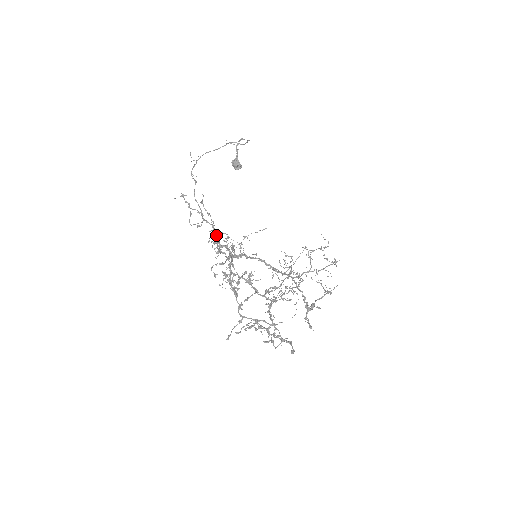
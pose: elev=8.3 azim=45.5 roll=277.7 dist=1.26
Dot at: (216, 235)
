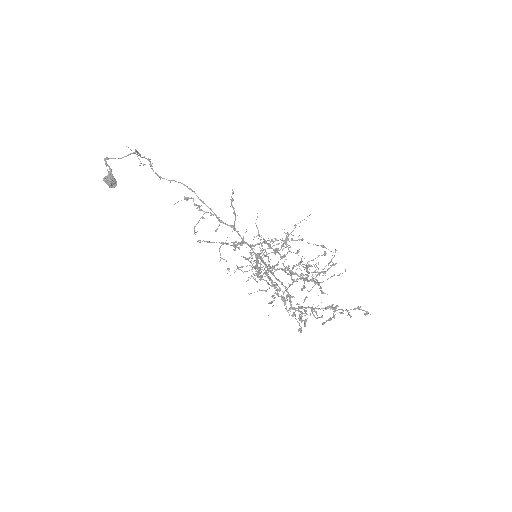
Dot at: occluded
